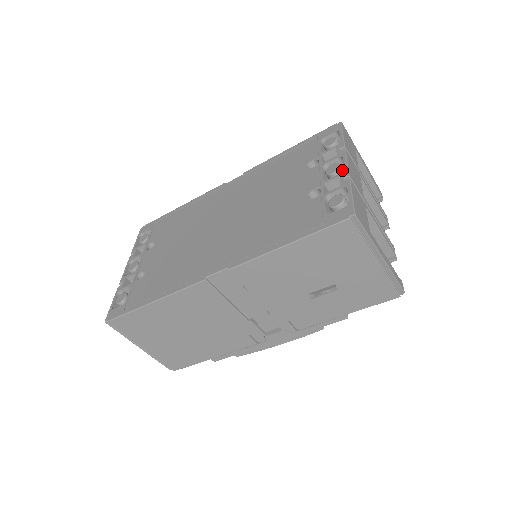
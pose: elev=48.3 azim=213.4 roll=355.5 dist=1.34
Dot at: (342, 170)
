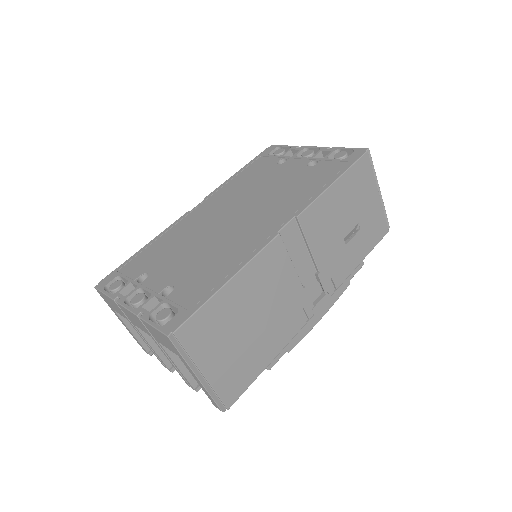
Dot at: (314, 153)
